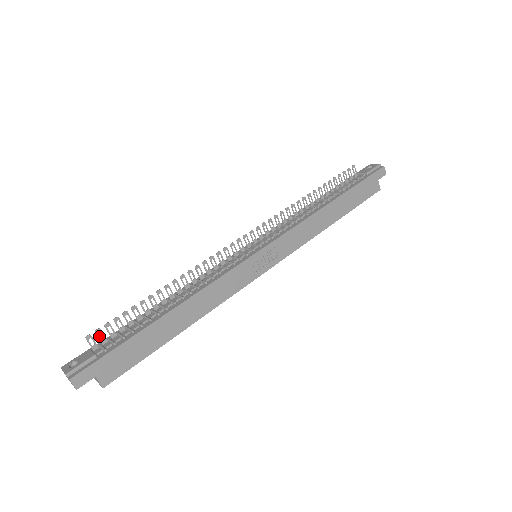
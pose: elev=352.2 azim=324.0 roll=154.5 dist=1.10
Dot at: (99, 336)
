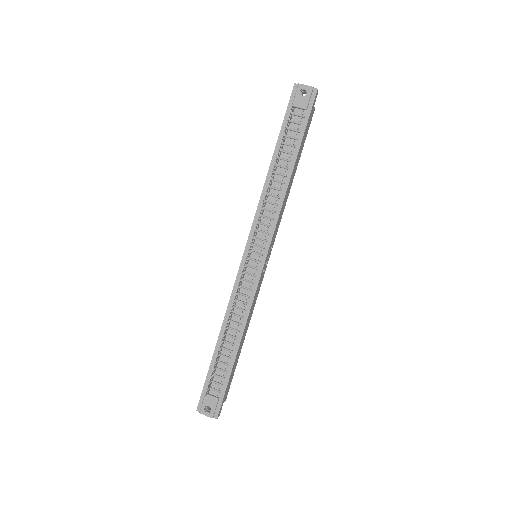
Dot at: (209, 388)
